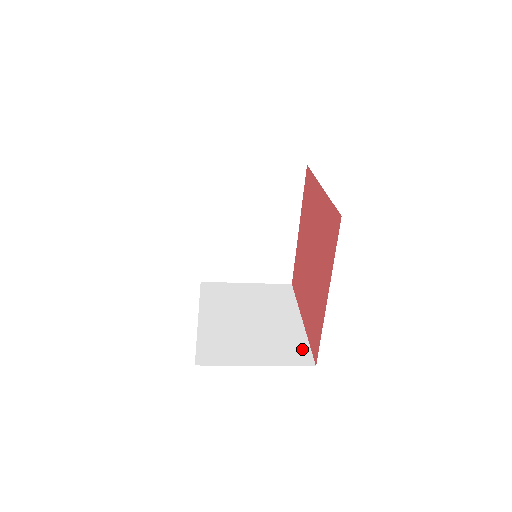
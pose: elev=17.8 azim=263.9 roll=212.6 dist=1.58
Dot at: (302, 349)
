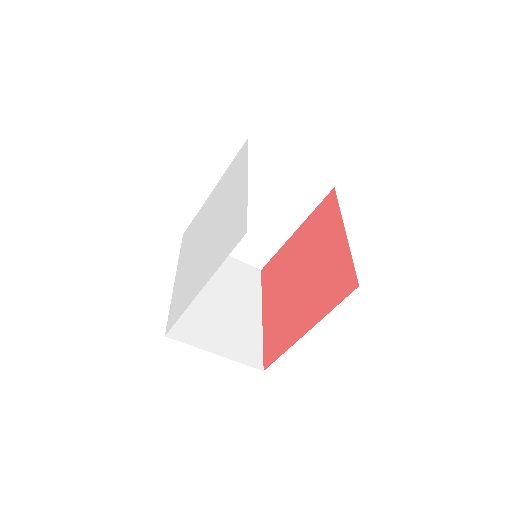
Dot at: (256, 349)
